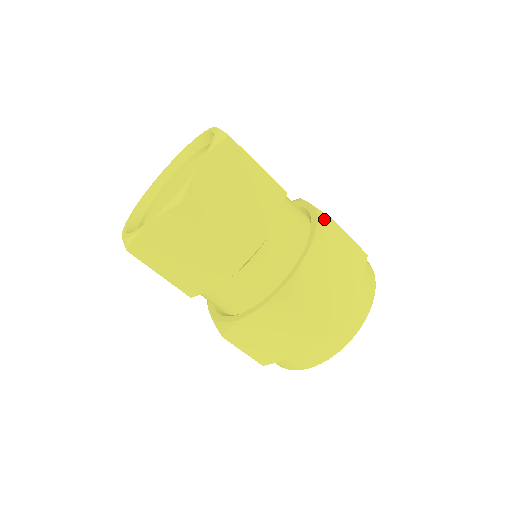
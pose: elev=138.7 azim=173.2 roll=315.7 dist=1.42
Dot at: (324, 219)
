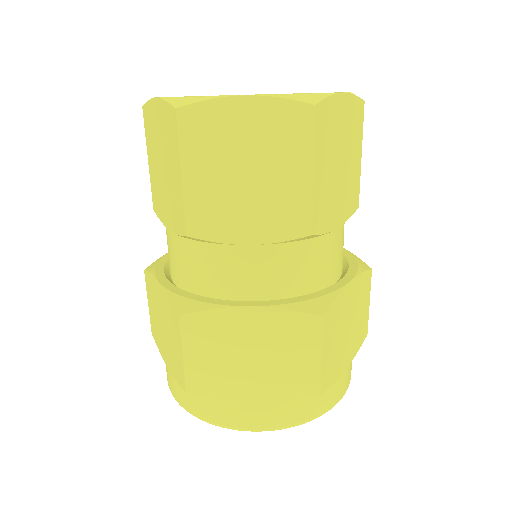
Dot at: (318, 306)
